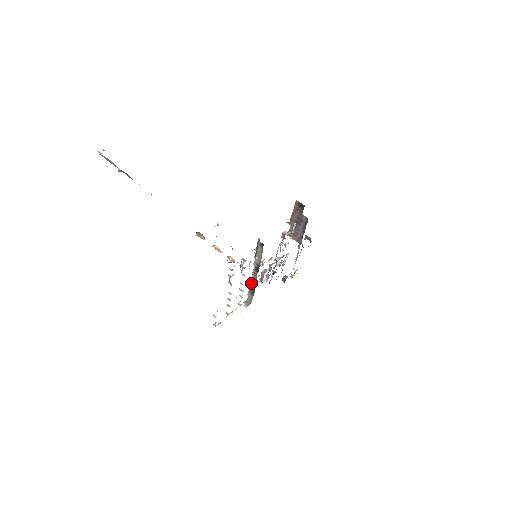
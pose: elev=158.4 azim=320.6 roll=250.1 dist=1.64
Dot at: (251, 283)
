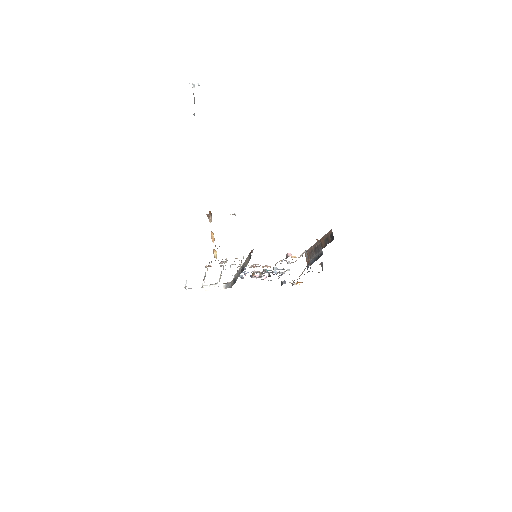
Dot at: (236, 275)
